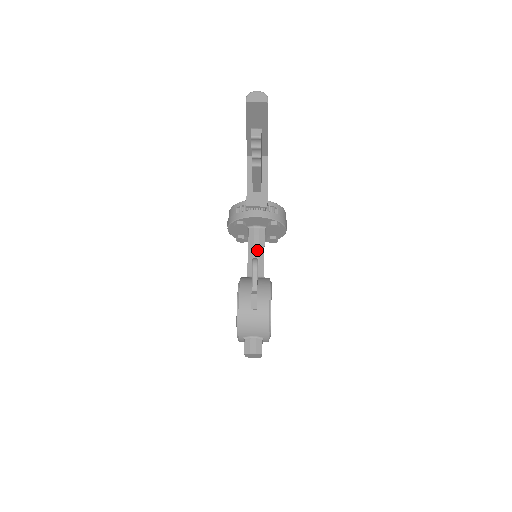
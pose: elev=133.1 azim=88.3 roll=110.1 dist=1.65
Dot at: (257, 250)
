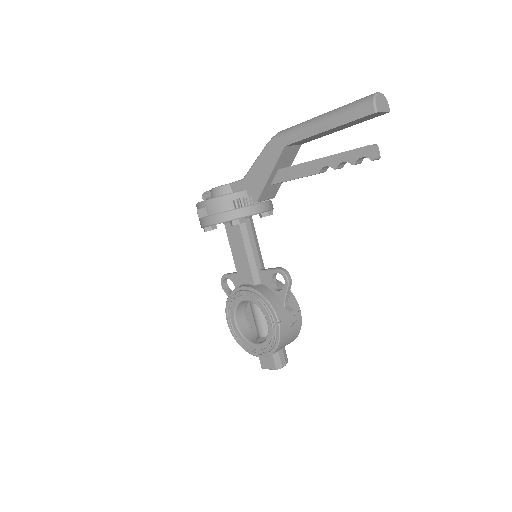
Dot at: (255, 248)
